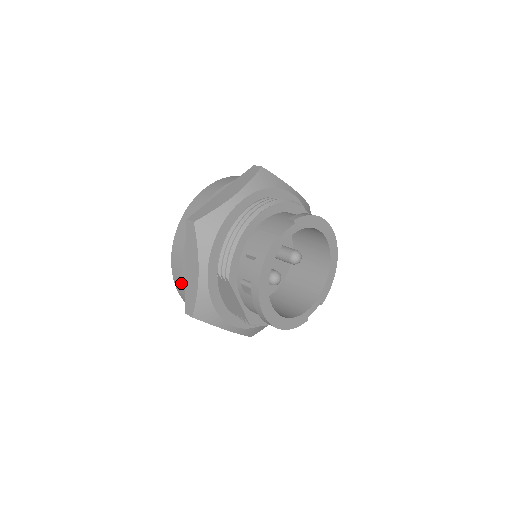
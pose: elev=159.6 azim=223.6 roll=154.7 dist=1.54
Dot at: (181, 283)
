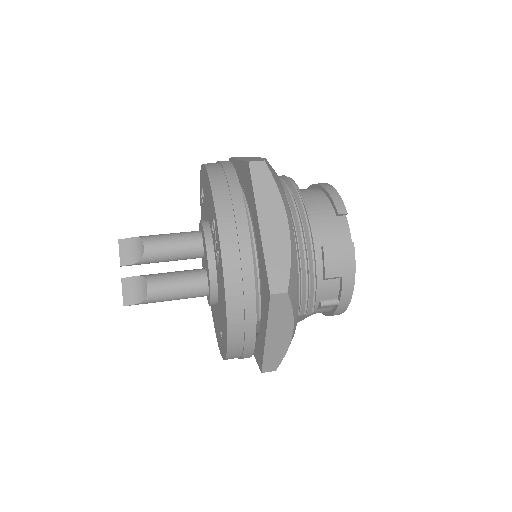
Dot at: (248, 353)
